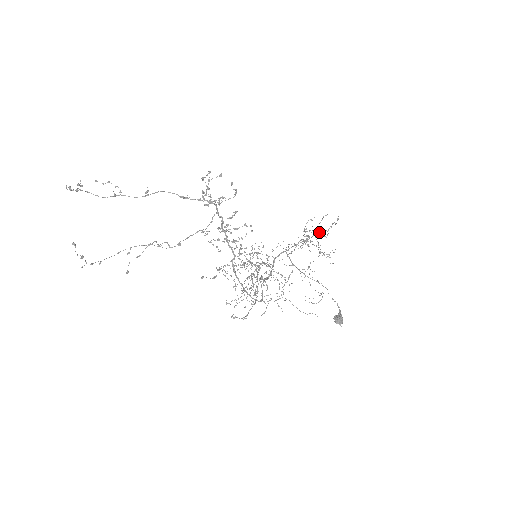
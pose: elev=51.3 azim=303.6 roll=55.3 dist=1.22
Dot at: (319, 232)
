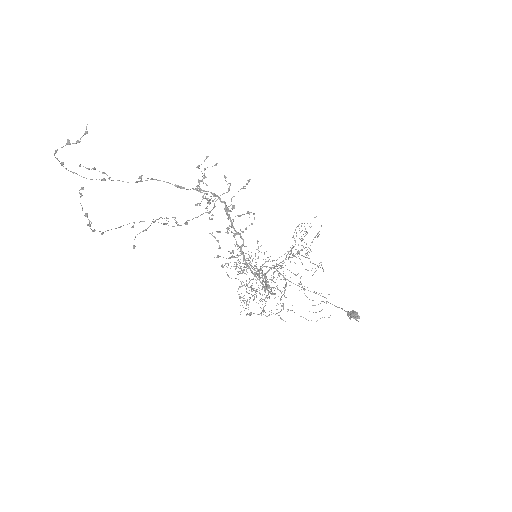
Dot at: (301, 249)
